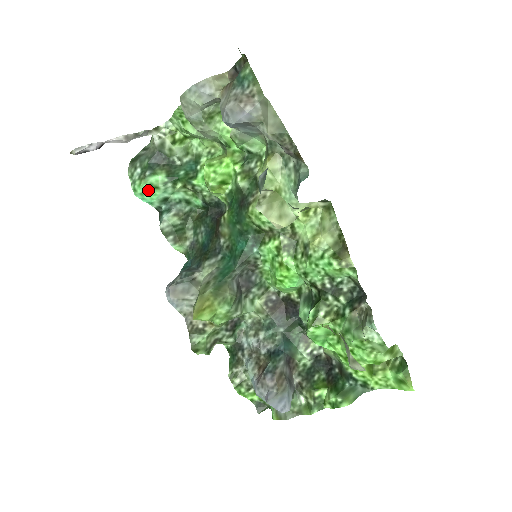
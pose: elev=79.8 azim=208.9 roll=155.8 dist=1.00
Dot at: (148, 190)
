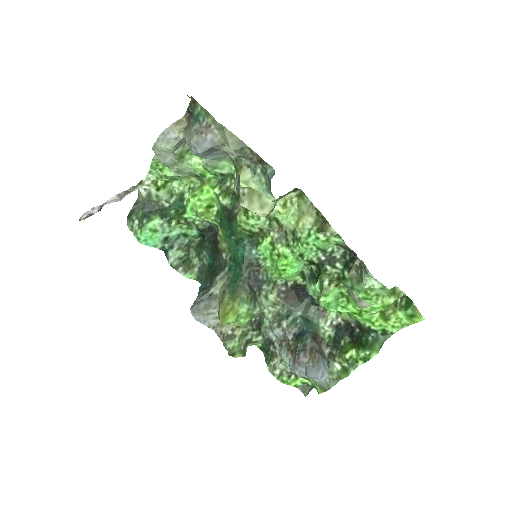
Dot at: (149, 235)
